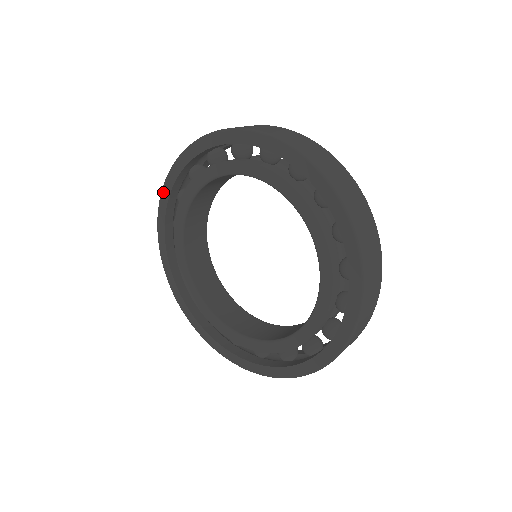
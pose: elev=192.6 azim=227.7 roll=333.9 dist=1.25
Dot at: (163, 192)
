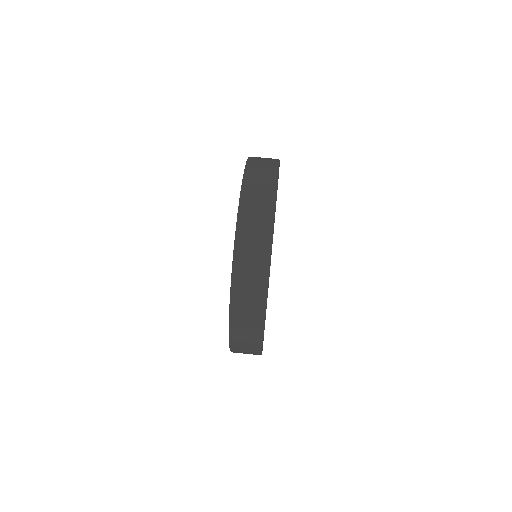
Dot at: occluded
